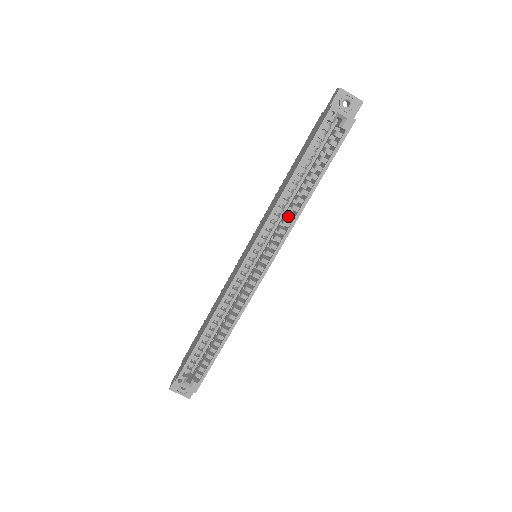
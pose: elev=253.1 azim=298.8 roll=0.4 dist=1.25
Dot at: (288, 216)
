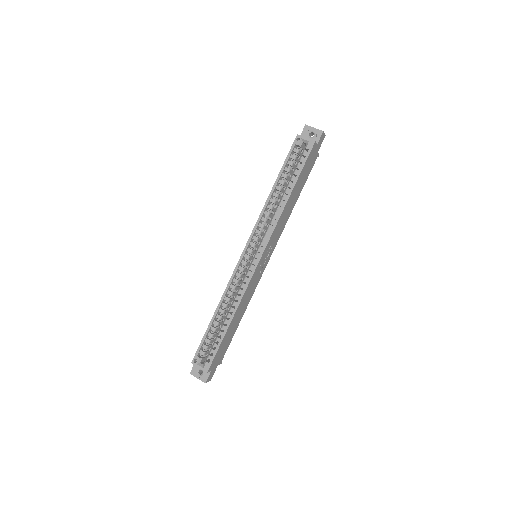
Dot at: (273, 217)
